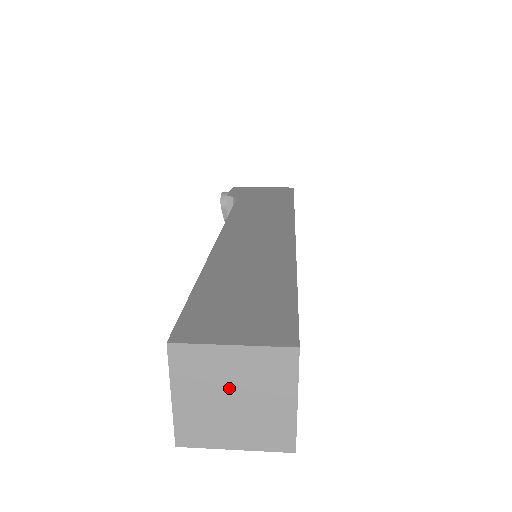
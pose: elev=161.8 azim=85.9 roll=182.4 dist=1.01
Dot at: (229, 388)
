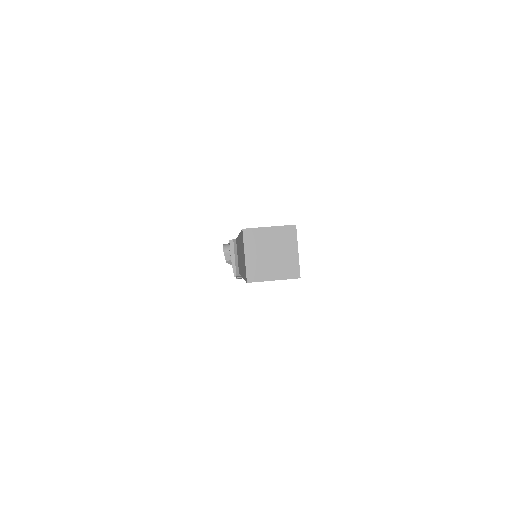
Dot at: (269, 248)
